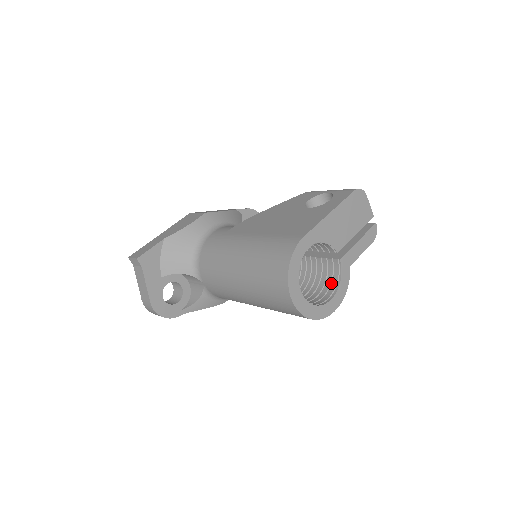
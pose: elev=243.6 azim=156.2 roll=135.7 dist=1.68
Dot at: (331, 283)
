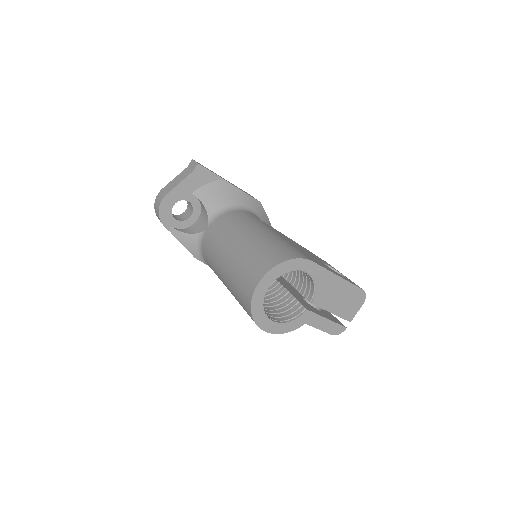
Dot at: (283, 317)
